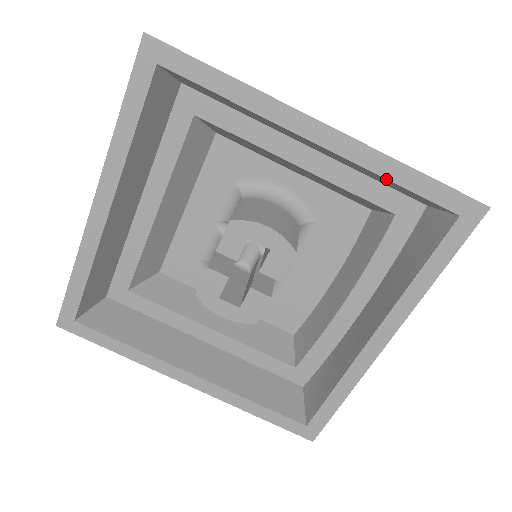
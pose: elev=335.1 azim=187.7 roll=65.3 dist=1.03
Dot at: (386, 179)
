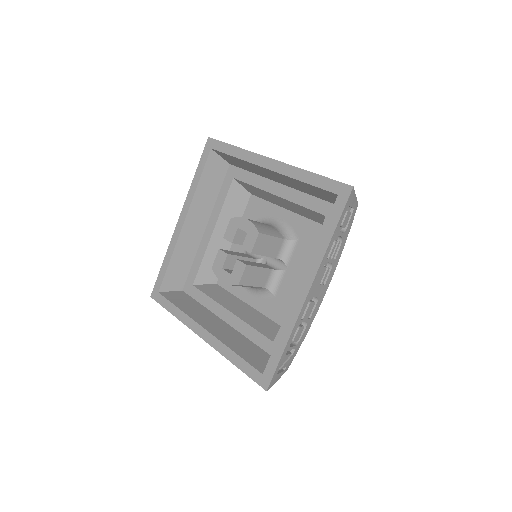
Dot at: (300, 181)
